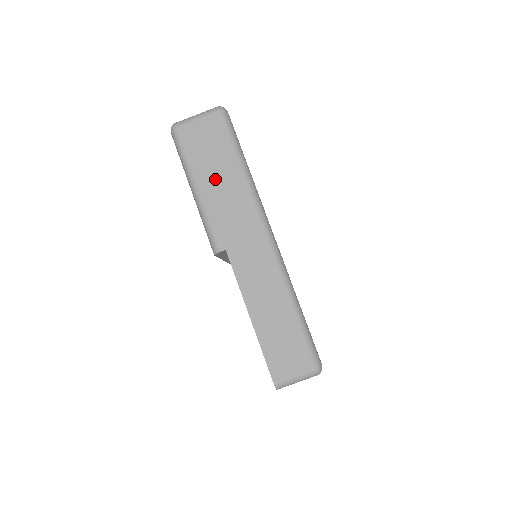
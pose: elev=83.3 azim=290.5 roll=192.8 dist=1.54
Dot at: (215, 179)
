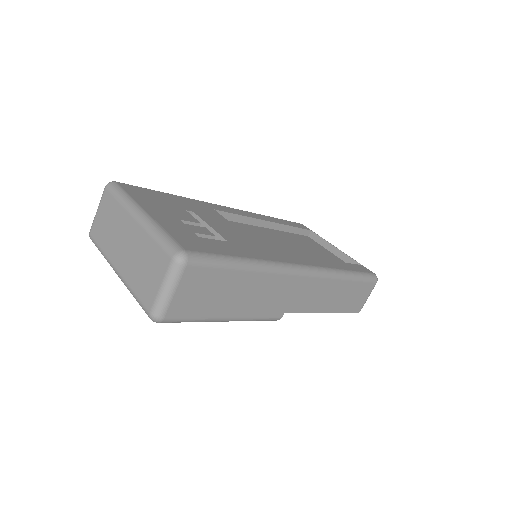
Dot at: (237, 299)
